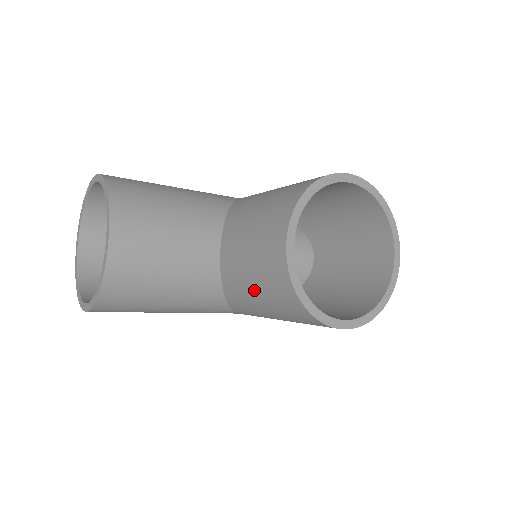
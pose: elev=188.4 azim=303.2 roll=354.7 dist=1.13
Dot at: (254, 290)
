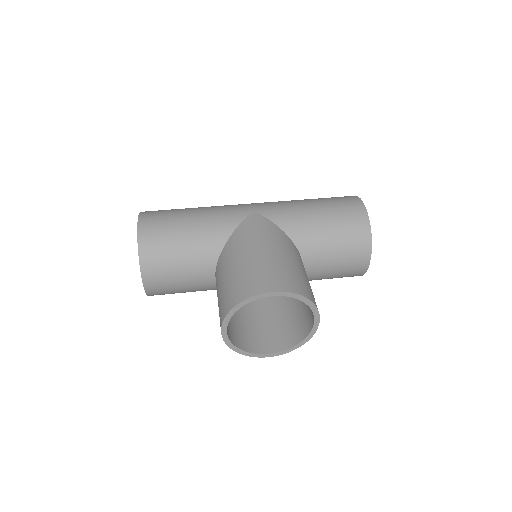
Dot at: occluded
